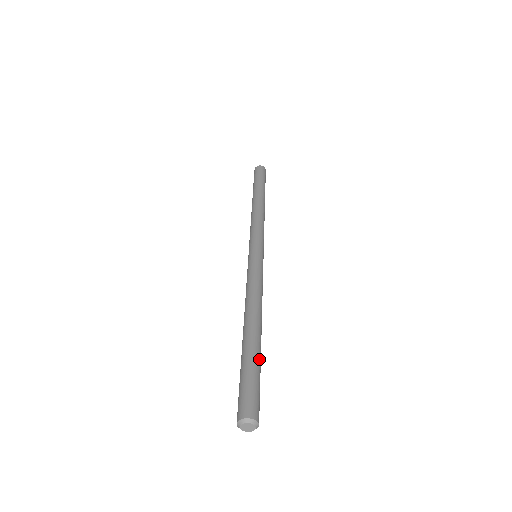
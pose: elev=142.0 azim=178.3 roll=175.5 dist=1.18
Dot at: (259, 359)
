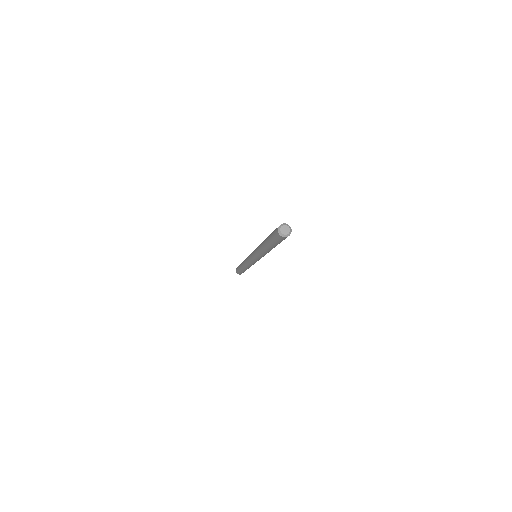
Dot at: occluded
